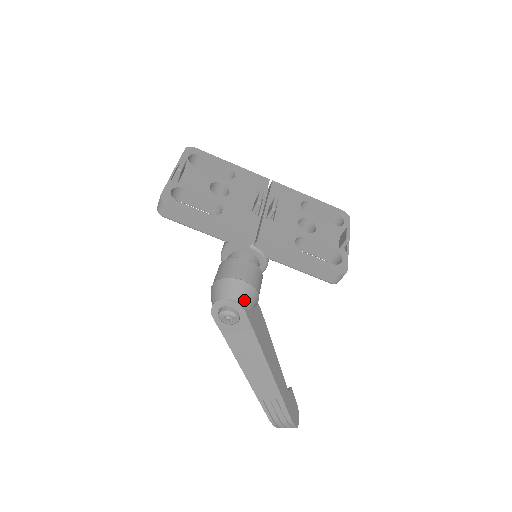
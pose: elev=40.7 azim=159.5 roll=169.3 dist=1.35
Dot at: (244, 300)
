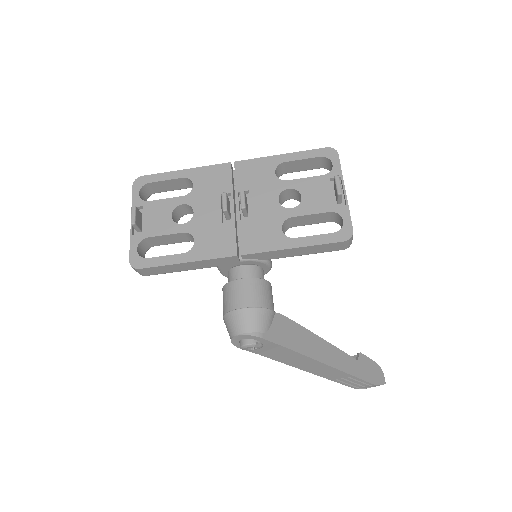
Dot at: (255, 327)
